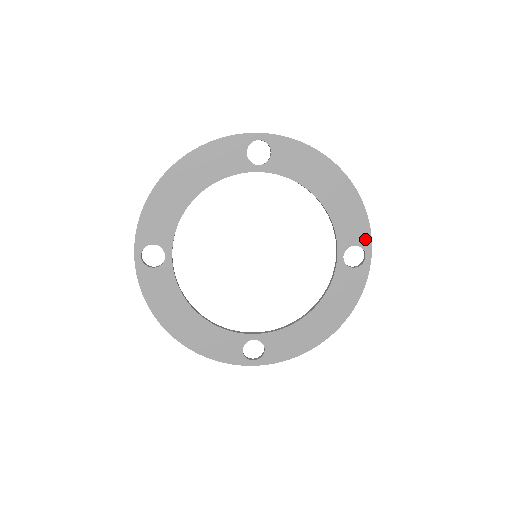
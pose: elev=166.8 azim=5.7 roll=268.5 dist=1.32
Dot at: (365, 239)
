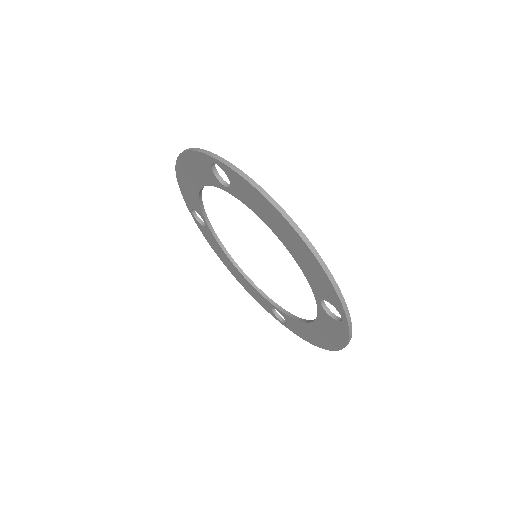
Dot at: (337, 303)
